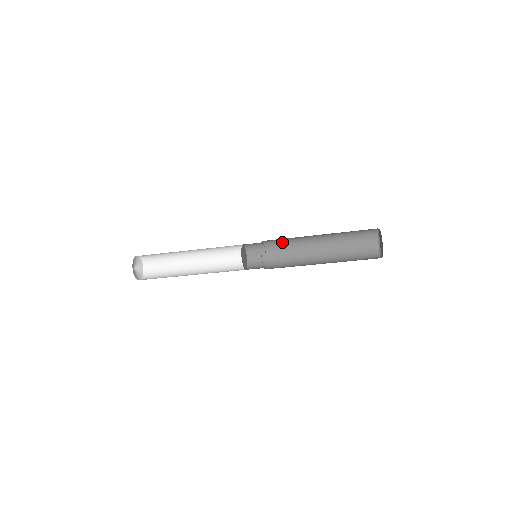
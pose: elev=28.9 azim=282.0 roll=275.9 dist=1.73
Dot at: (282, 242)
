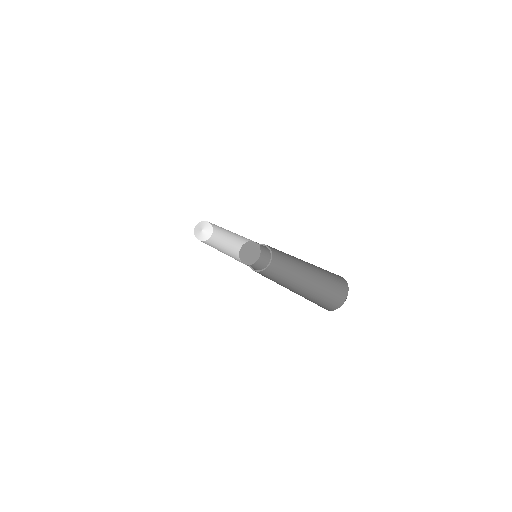
Dot at: occluded
